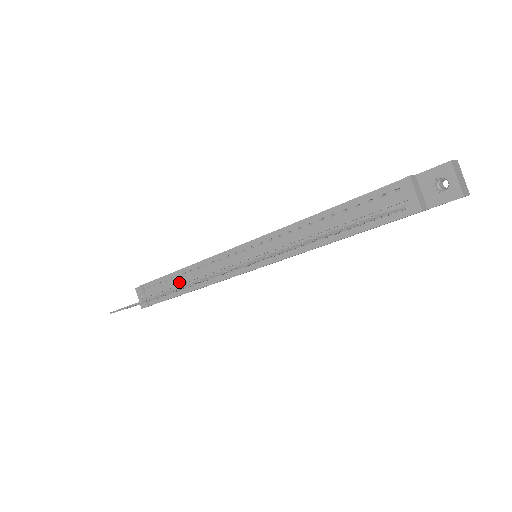
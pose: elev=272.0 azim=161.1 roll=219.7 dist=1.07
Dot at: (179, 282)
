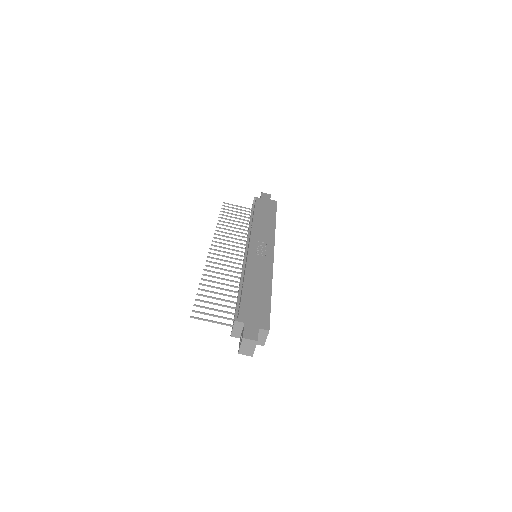
Dot at: (250, 221)
